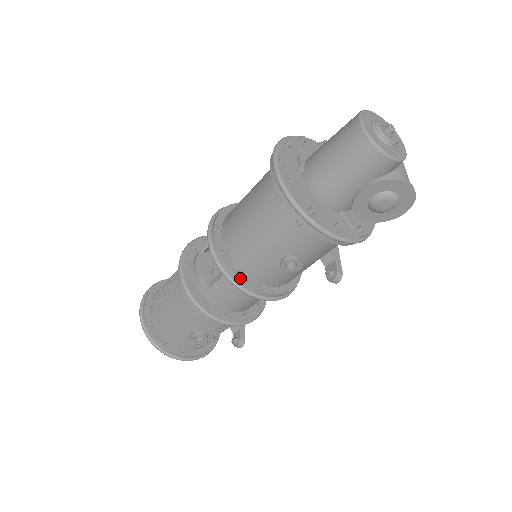
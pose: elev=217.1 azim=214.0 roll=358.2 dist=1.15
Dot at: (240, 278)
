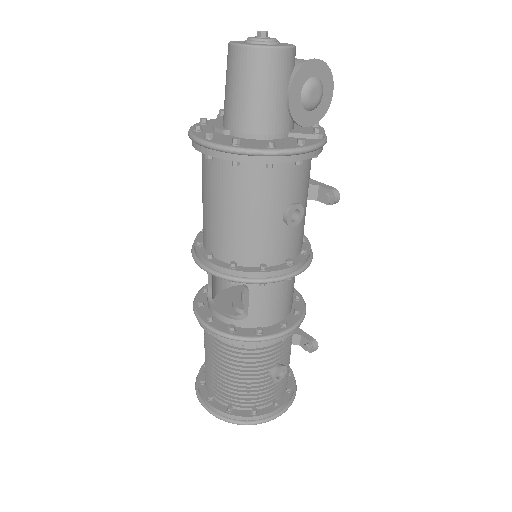
Dot at: (266, 271)
